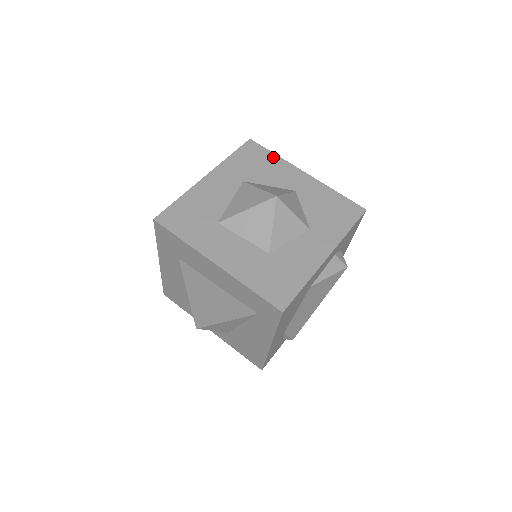
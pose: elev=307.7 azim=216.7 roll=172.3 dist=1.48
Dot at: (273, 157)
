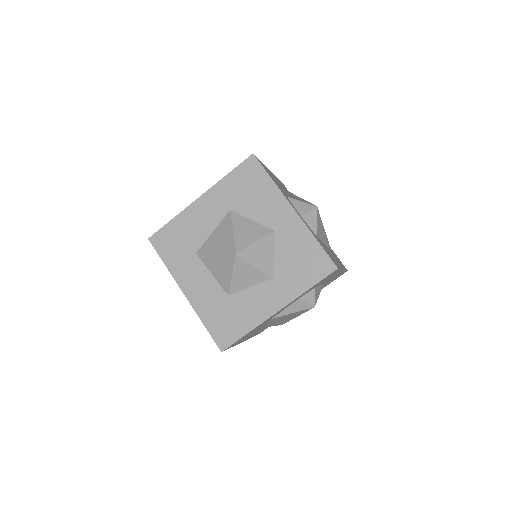
Dot at: (268, 183)
